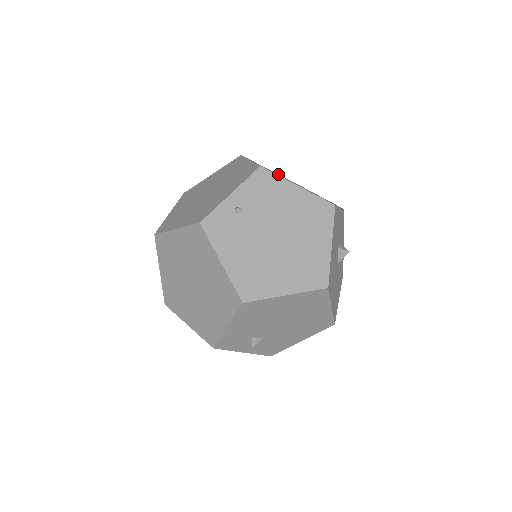
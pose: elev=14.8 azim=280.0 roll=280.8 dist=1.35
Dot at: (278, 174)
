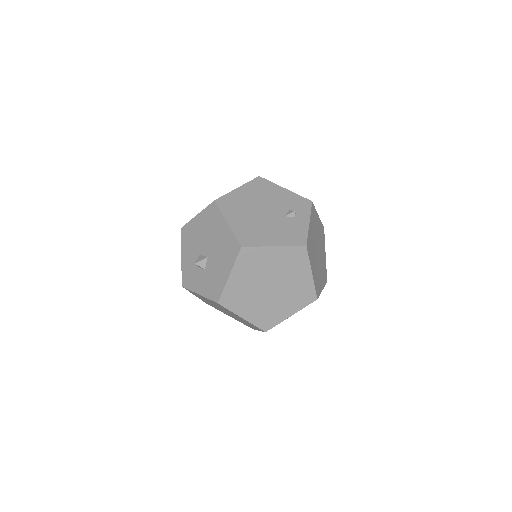
Dot at: (312, 224)
